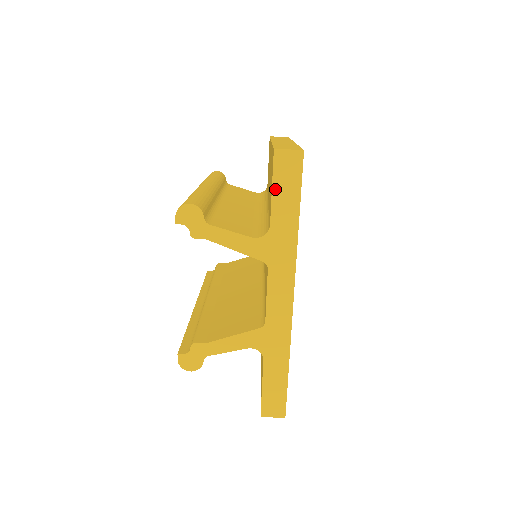
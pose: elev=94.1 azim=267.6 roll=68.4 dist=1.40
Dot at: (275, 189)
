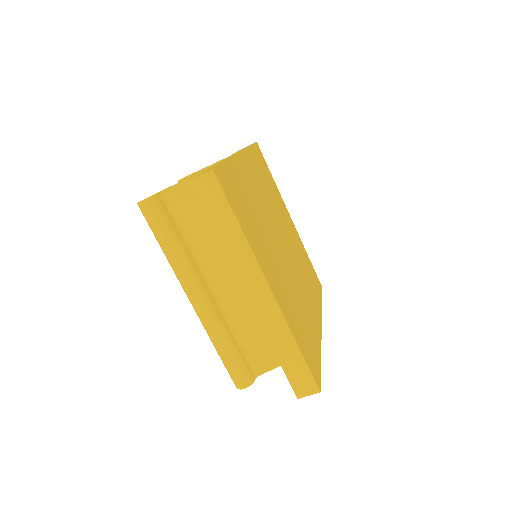
Dot at: occluded
